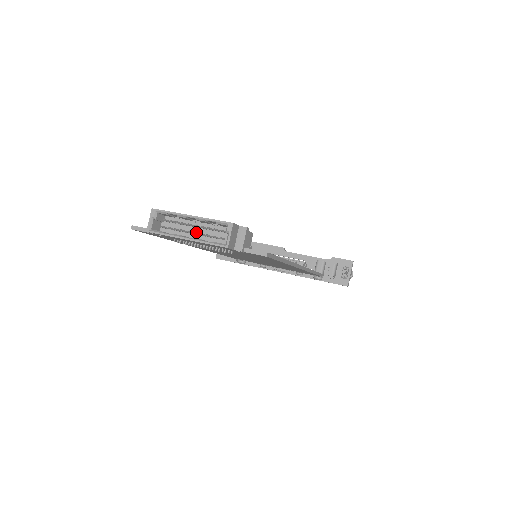
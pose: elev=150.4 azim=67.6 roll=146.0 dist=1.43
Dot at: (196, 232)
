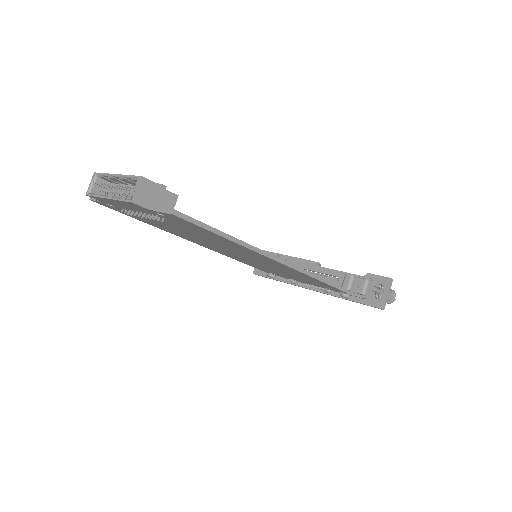
Dot at: occluded
